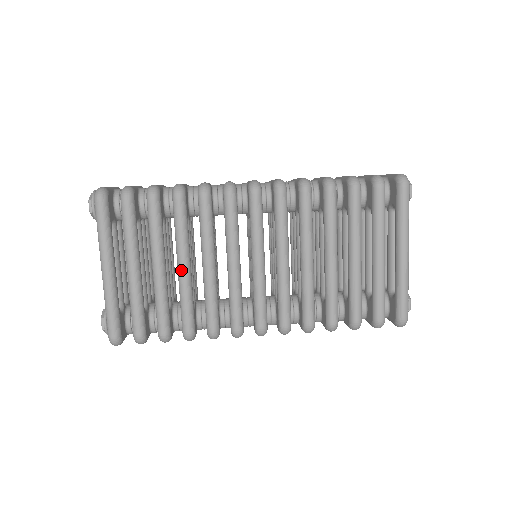
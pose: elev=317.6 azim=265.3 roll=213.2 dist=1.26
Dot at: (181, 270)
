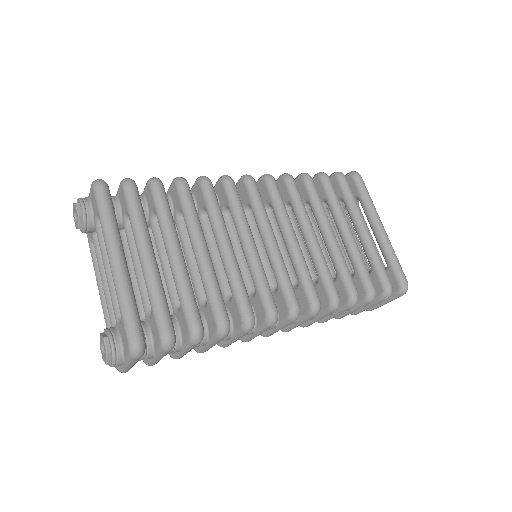
Dot at: (201, 252)
